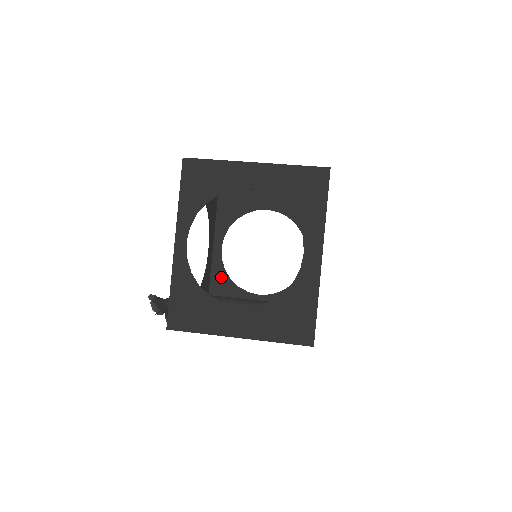
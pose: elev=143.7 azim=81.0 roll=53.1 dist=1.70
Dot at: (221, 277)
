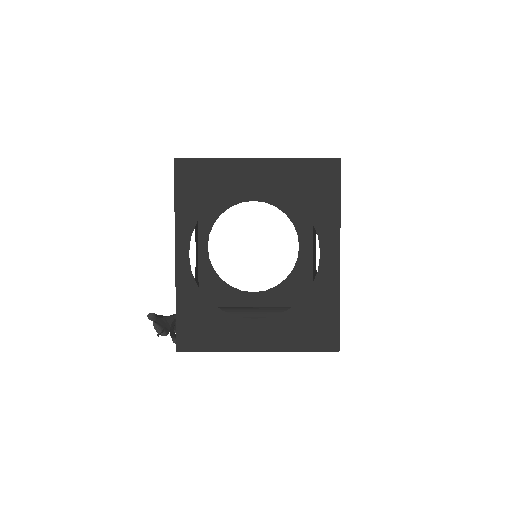
Dot at: (210, 278)
